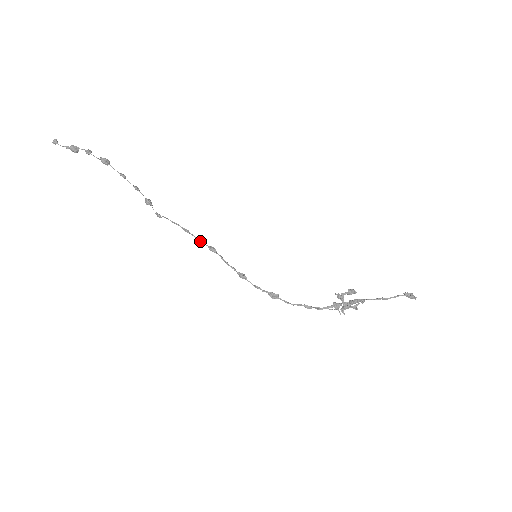
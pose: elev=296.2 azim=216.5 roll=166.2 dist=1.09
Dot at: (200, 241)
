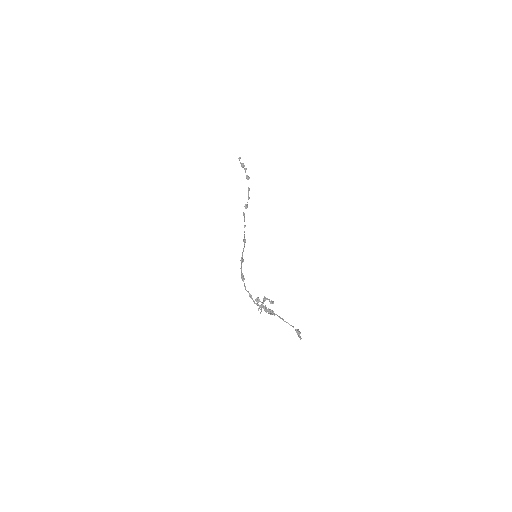
Dot at: occluded
